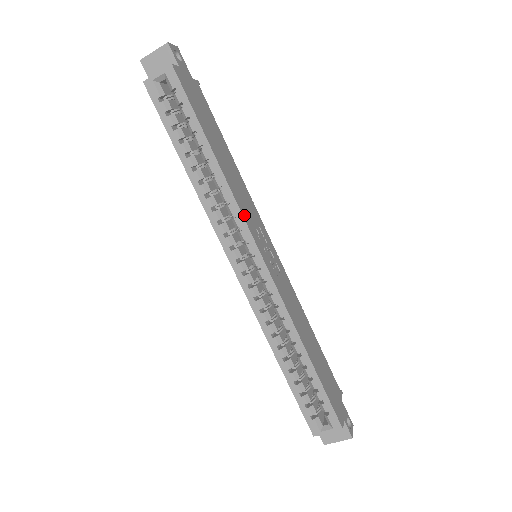
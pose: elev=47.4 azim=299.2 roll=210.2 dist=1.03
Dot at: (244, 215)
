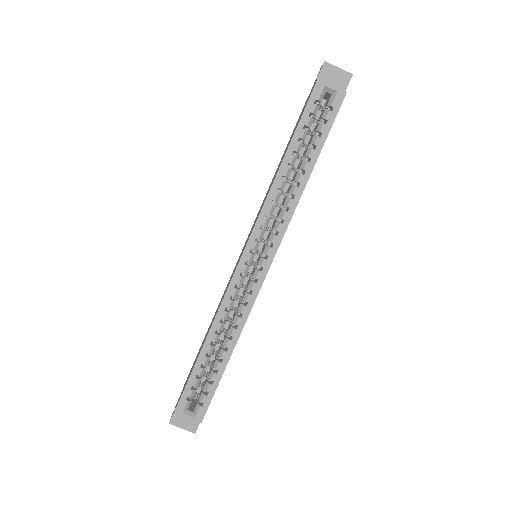
Dot at: (287, 227)
